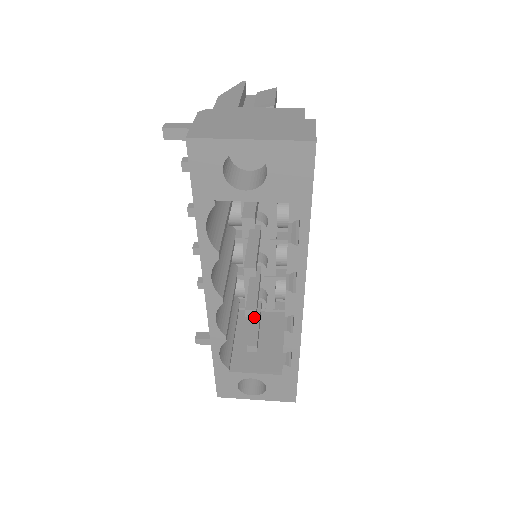
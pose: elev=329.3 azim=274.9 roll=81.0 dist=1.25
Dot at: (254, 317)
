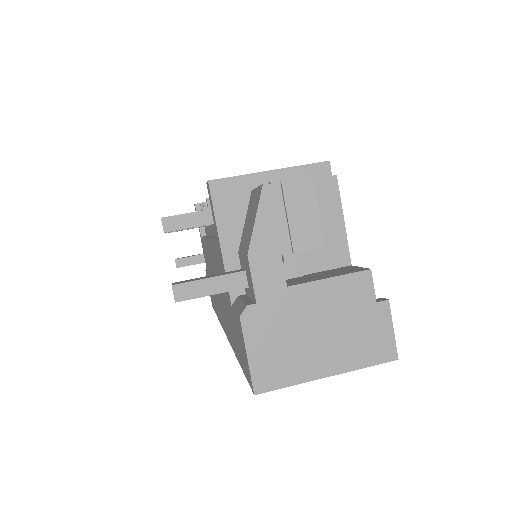
Dot at: occluded
